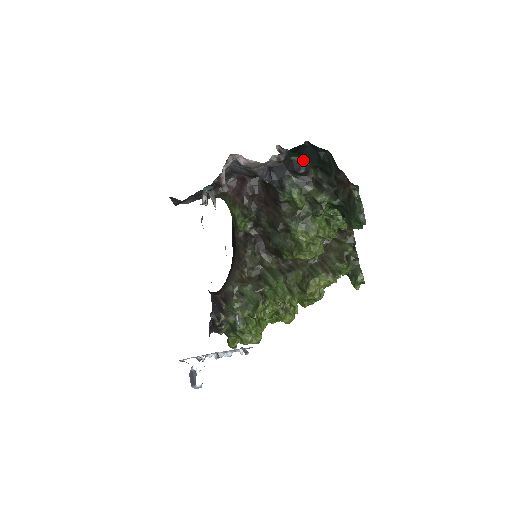
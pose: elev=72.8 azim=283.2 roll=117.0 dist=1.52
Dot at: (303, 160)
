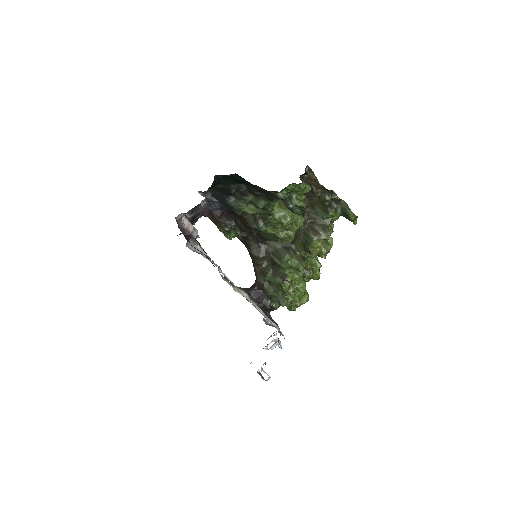
Dot at: (227, 185)
